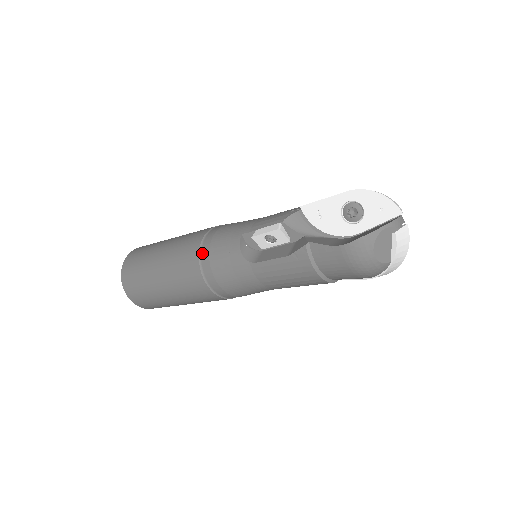
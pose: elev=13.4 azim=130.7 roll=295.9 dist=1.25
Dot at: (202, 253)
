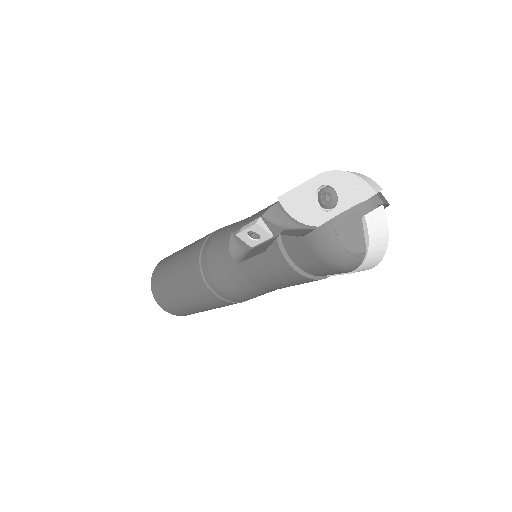
Dot at: (202, 256)
